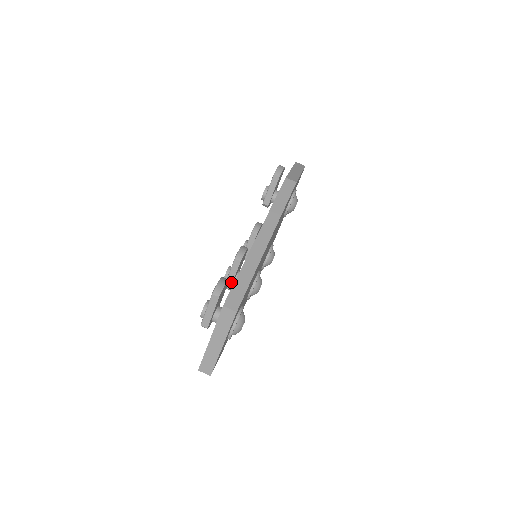
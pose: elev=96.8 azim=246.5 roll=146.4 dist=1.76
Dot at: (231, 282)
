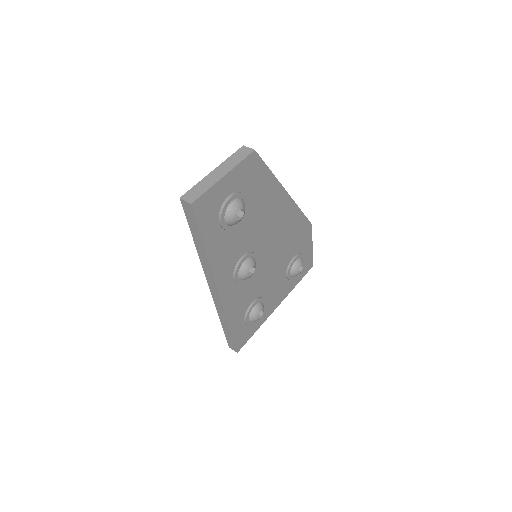
Dot at: occluded
